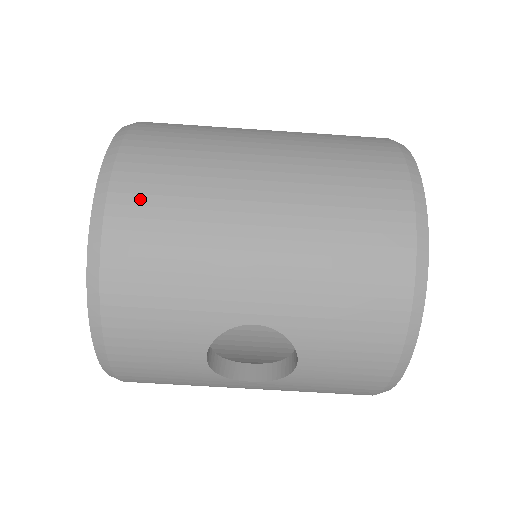
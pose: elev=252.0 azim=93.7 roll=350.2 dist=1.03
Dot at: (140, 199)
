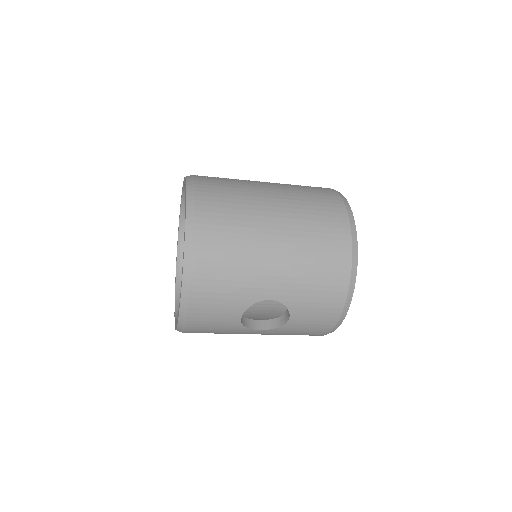
Dot at: (211, 234)
